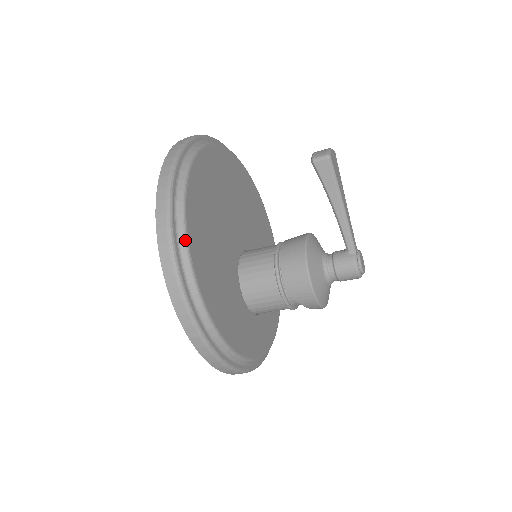
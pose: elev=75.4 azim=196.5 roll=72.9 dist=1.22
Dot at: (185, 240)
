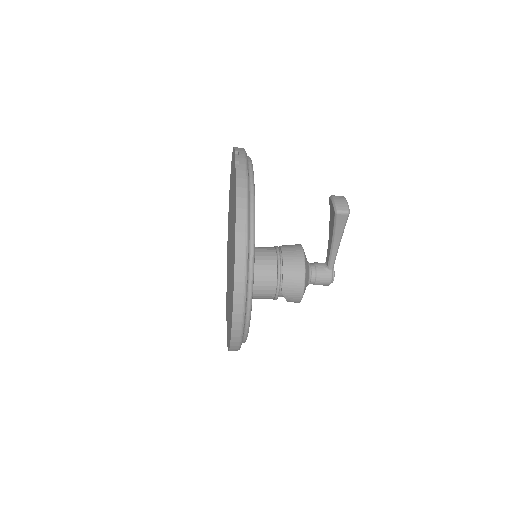
Dot at: (253, 278)
